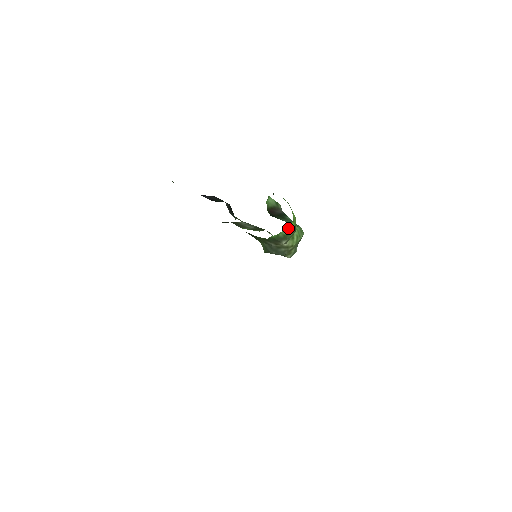
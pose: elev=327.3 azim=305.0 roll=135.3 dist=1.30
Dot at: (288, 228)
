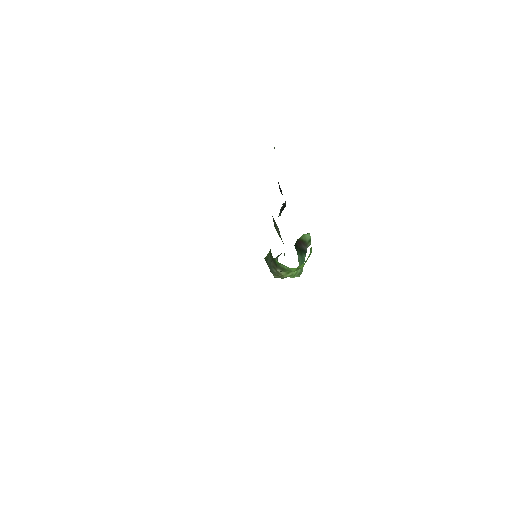
Dot at: (290, 268)
